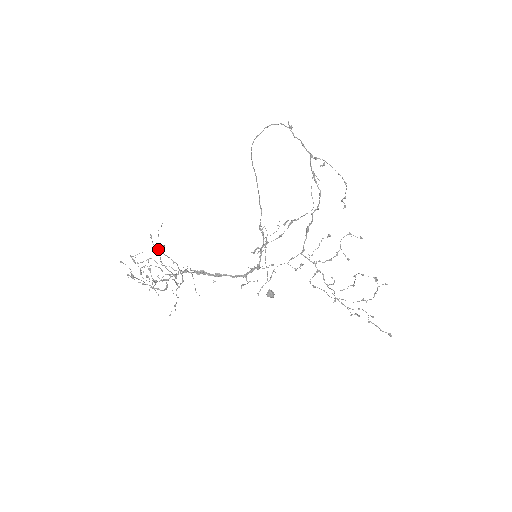
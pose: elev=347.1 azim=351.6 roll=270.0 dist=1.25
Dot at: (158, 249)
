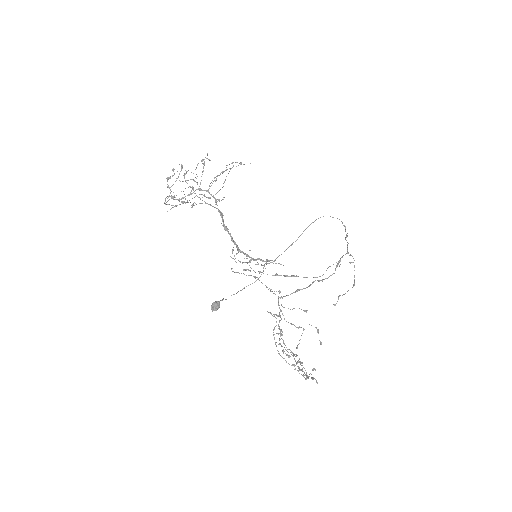
Dot at: (227, 169)
